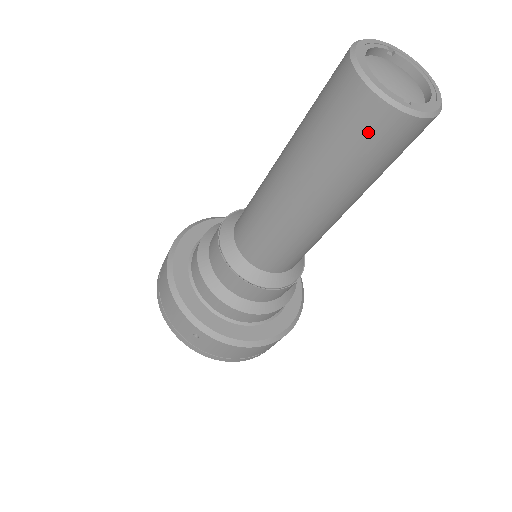
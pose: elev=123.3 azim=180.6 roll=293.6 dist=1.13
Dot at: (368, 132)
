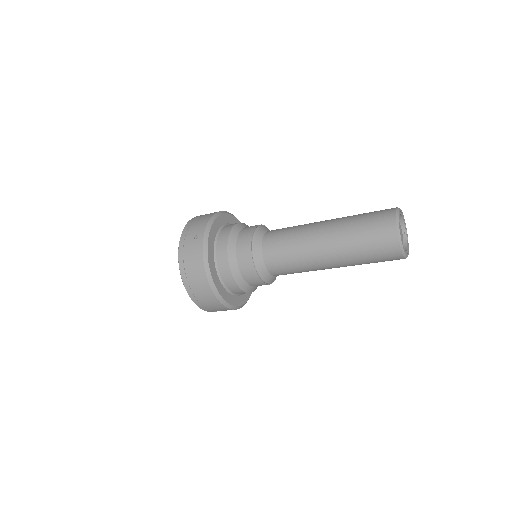
Dot at: (379, 226)
